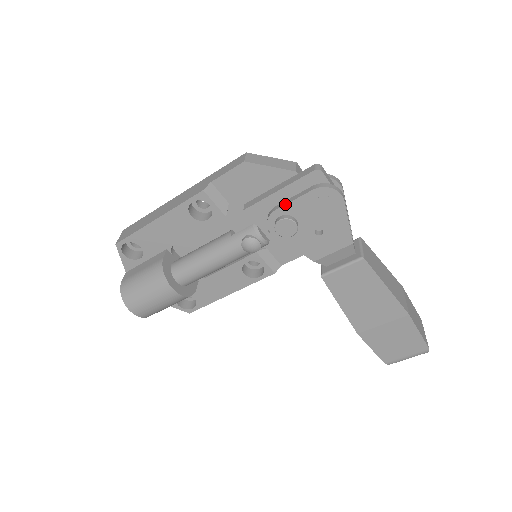
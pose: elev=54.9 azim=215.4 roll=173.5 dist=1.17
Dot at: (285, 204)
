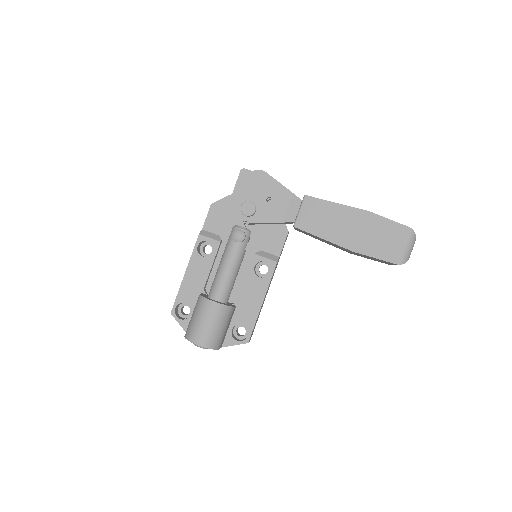
Dot at: (239, 197)
